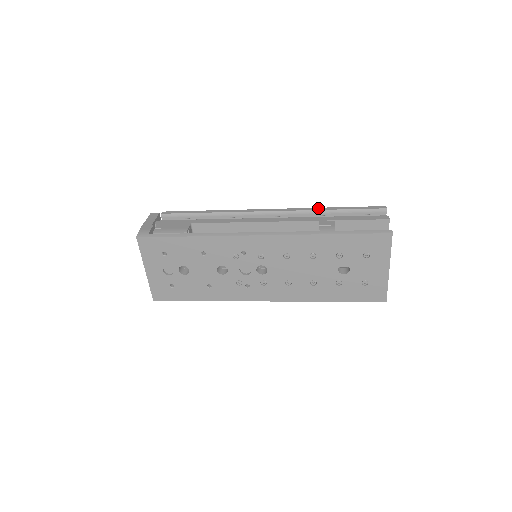
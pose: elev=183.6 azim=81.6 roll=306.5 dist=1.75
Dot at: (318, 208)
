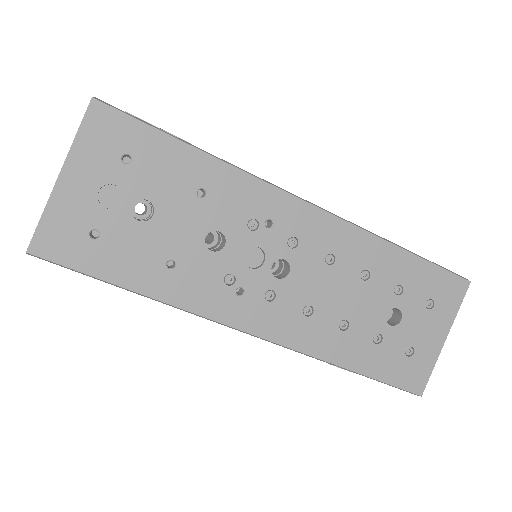
Dot at: occluded
